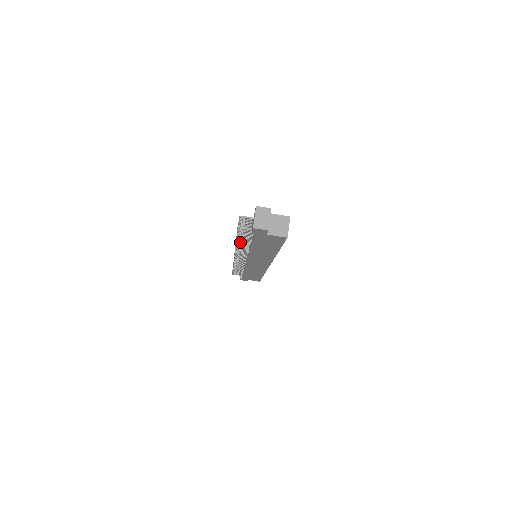
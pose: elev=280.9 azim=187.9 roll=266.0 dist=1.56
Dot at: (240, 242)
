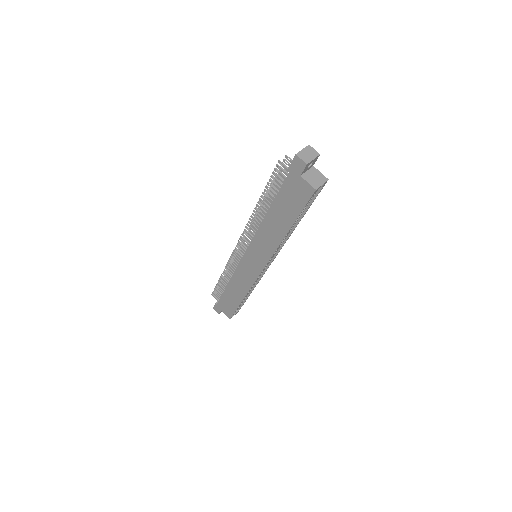
Dot at: (263, 201)
